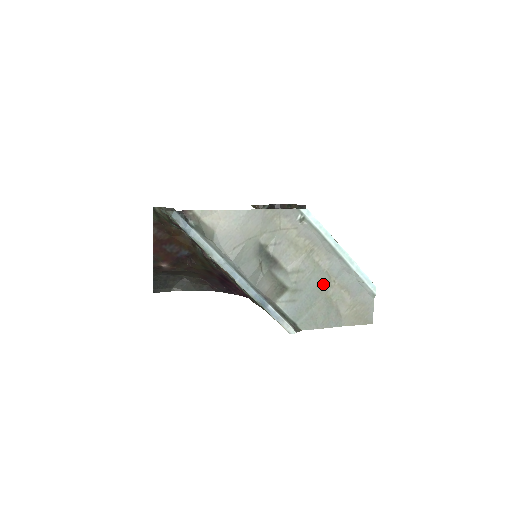
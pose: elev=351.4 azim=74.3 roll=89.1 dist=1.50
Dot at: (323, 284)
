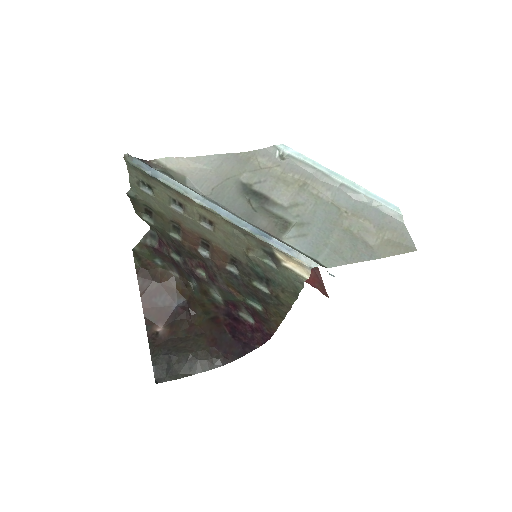
Dot at: (333, 216)
